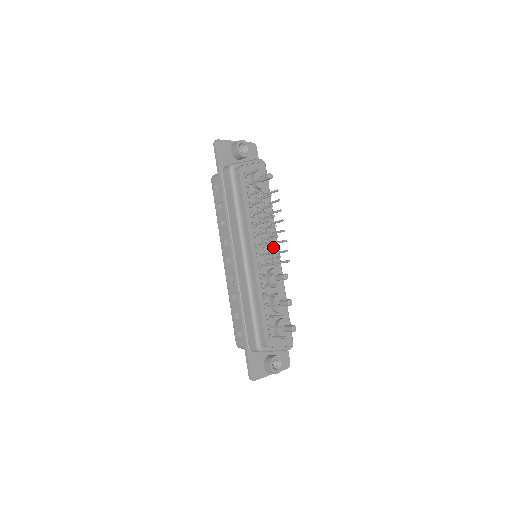
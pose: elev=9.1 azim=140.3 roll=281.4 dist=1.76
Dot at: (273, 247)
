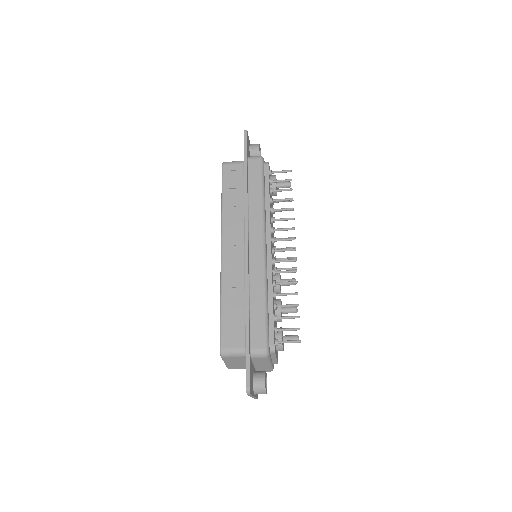
Dot at: (288, 248)
